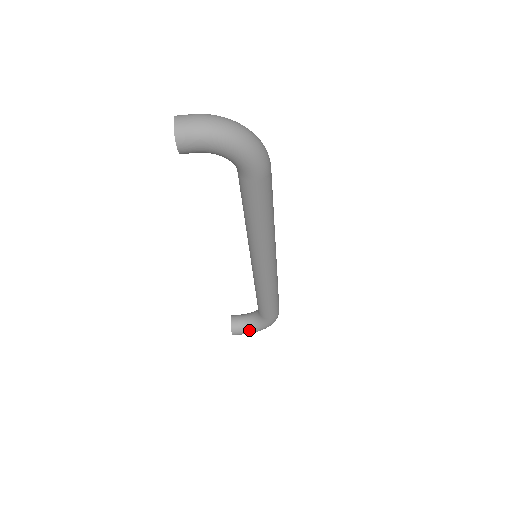
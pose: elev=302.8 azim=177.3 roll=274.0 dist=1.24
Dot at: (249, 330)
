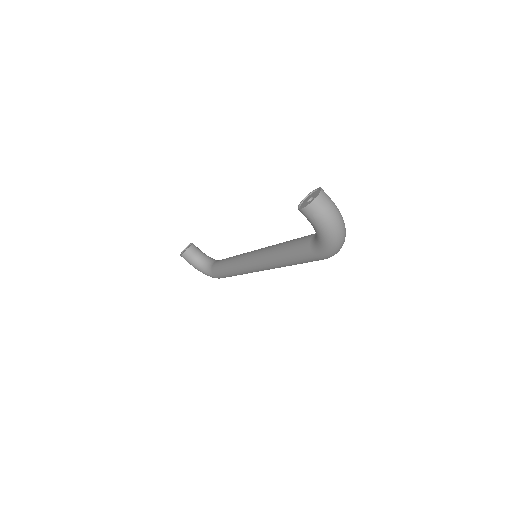
Dot at: (194, 264)
